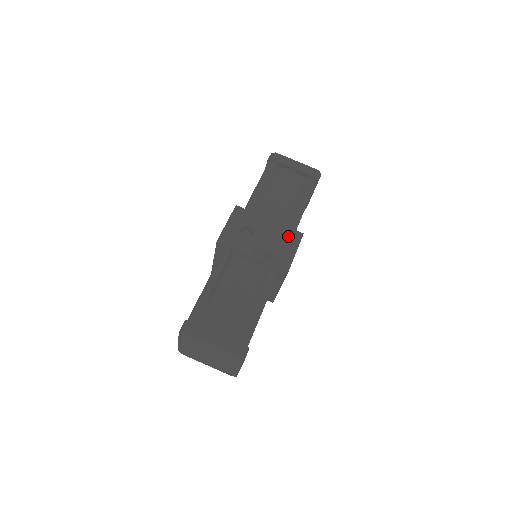
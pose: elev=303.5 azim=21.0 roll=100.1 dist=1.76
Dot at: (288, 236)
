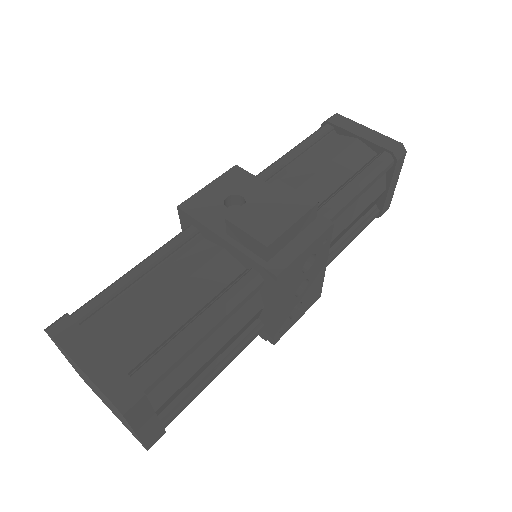
Dot at: (294, 214)
